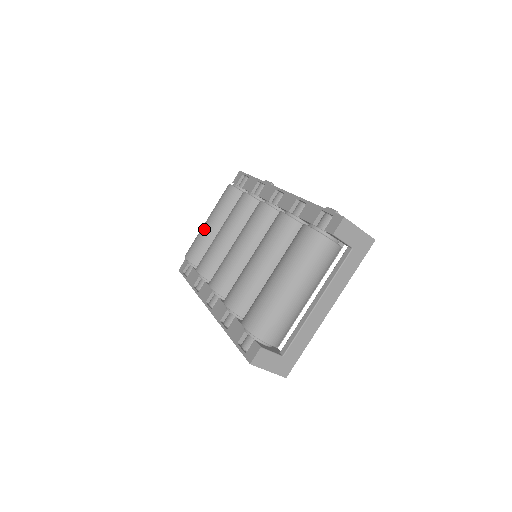
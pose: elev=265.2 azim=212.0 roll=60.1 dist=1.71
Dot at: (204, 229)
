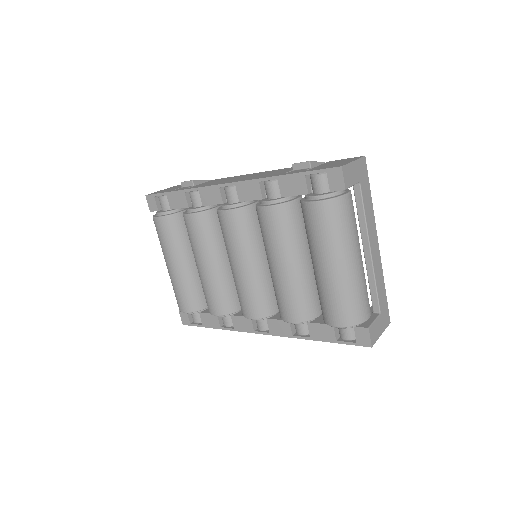
Dot at: (176, 276)
